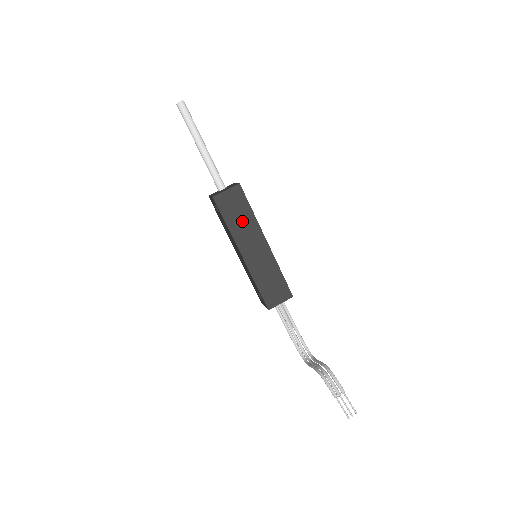
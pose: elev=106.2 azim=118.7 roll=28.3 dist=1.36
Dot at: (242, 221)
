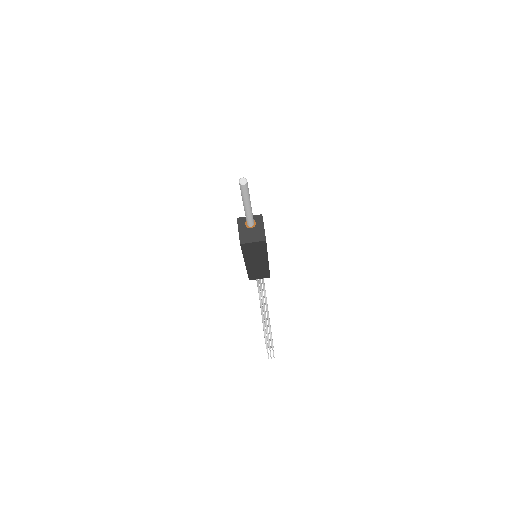
Dot at: (256, 253)
